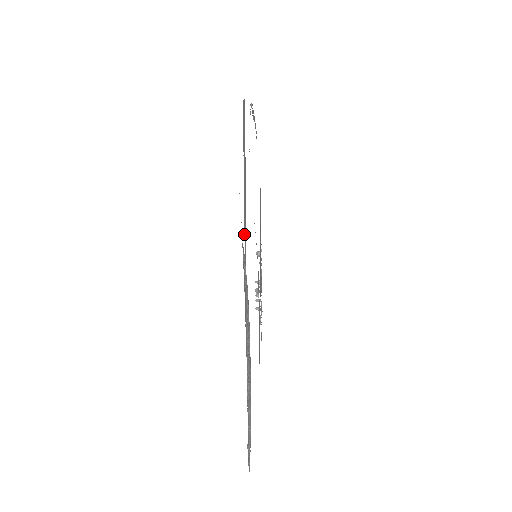
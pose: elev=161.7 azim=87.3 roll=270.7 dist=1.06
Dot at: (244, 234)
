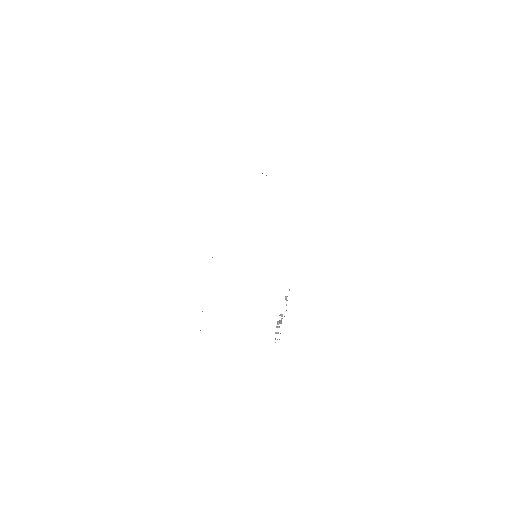
Dot at: occluded
